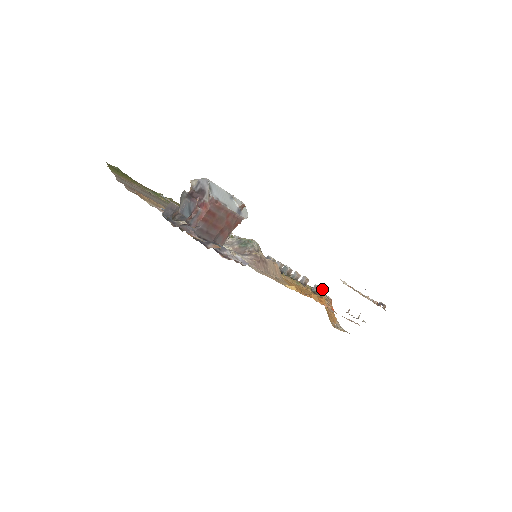
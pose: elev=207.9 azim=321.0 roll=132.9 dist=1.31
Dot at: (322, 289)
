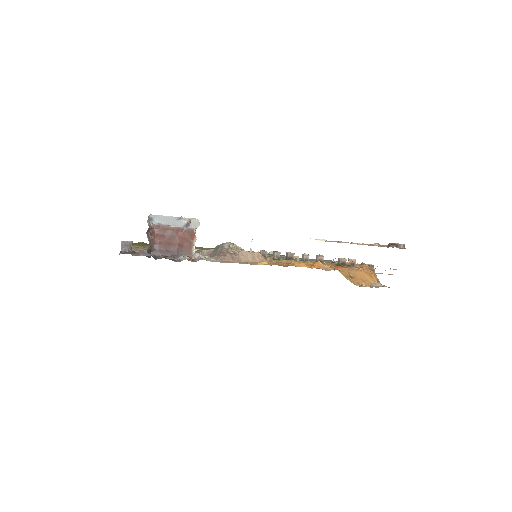
Dot at: (349, 259)
